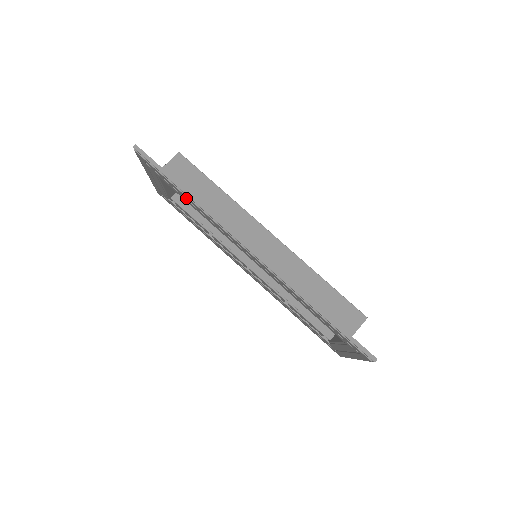
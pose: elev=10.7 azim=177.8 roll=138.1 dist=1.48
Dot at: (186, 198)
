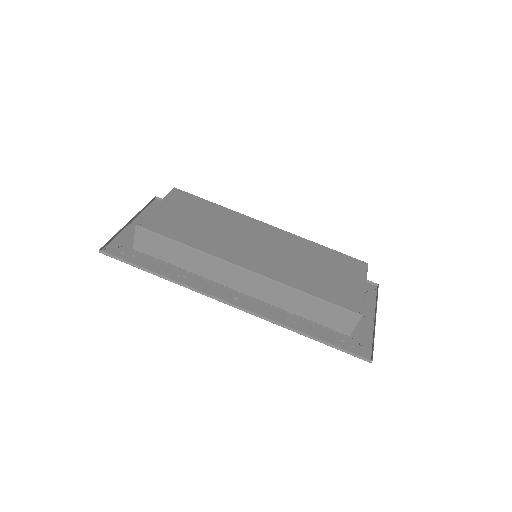
Dot at: (164, 273)
